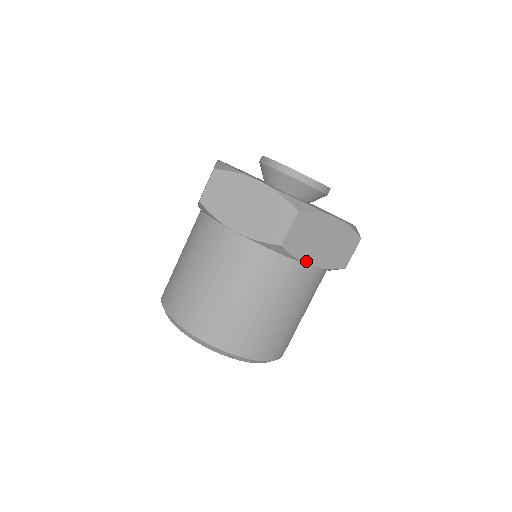
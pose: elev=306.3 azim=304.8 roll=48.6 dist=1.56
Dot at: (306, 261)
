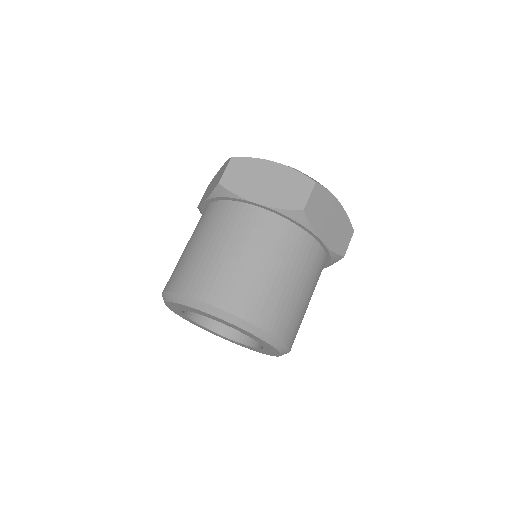
Dot at: (319, 235)
